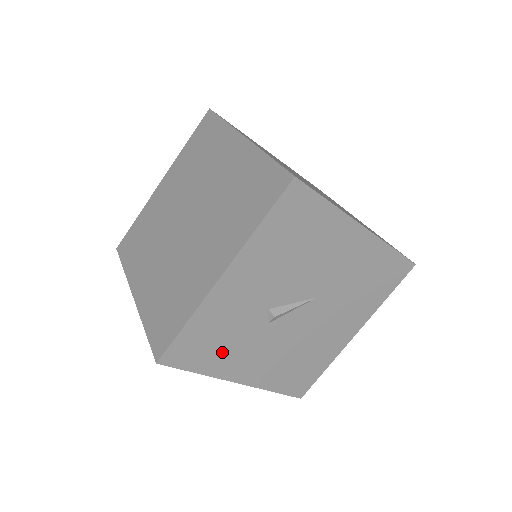
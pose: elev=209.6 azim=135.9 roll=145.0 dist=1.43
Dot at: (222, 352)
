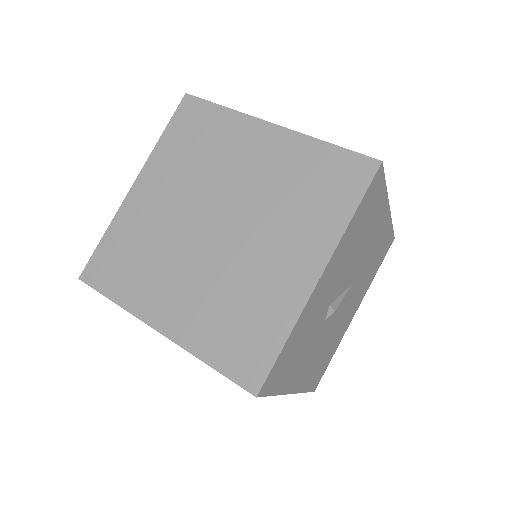
Dot at: (294, 363)
